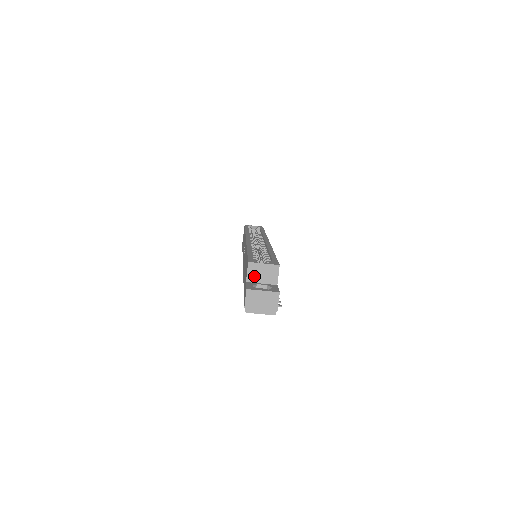
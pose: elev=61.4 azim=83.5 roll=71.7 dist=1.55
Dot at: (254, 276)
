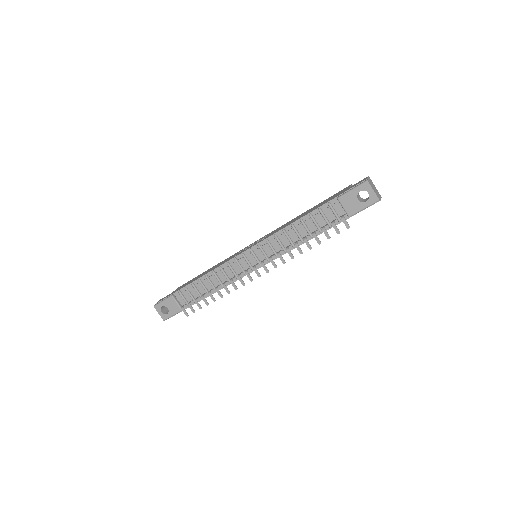
Dot at: occluded
